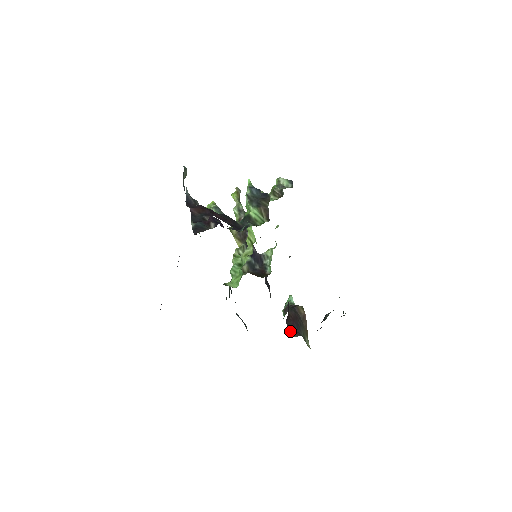
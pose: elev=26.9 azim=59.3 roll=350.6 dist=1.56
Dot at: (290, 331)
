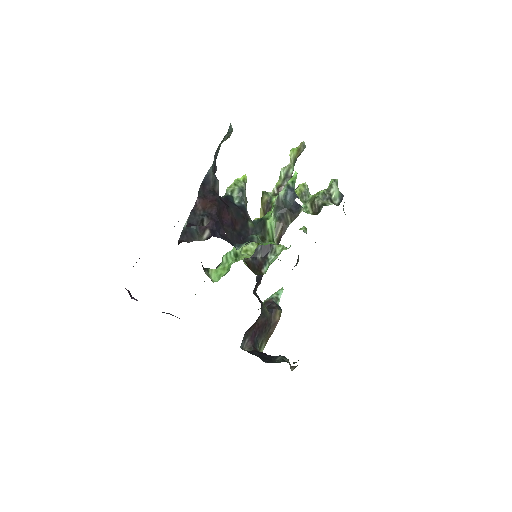
Dot at: (244, 342)
